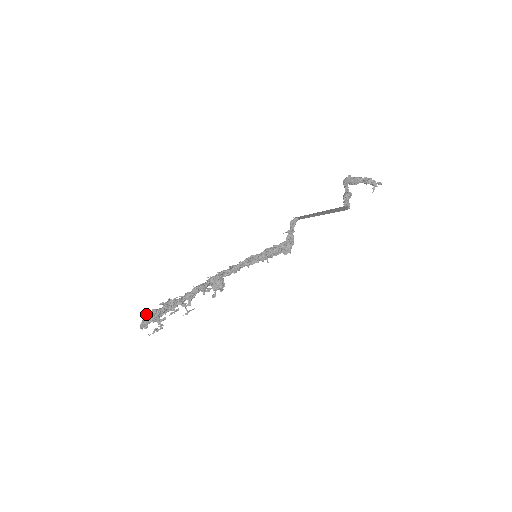
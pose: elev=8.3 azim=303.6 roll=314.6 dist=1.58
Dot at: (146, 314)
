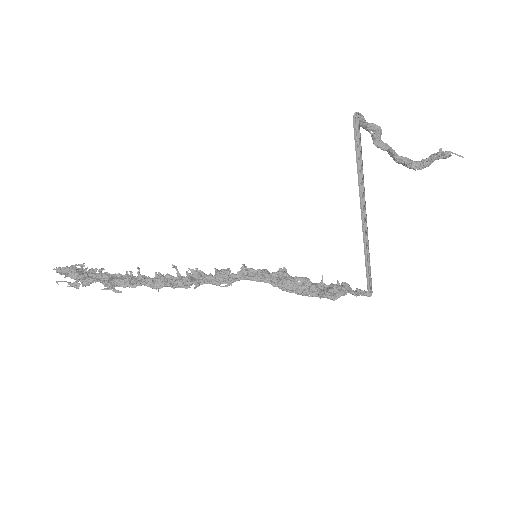
Dot at: occluded
